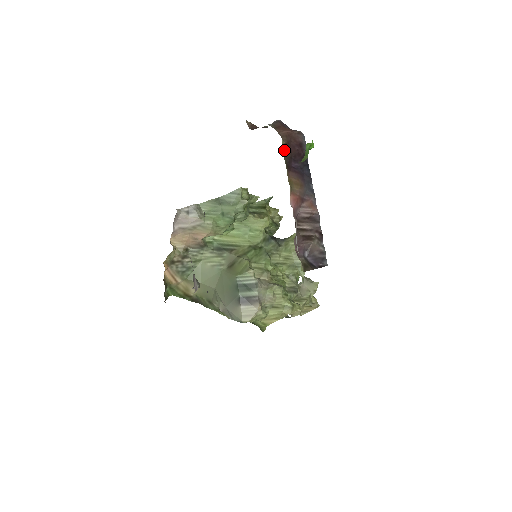
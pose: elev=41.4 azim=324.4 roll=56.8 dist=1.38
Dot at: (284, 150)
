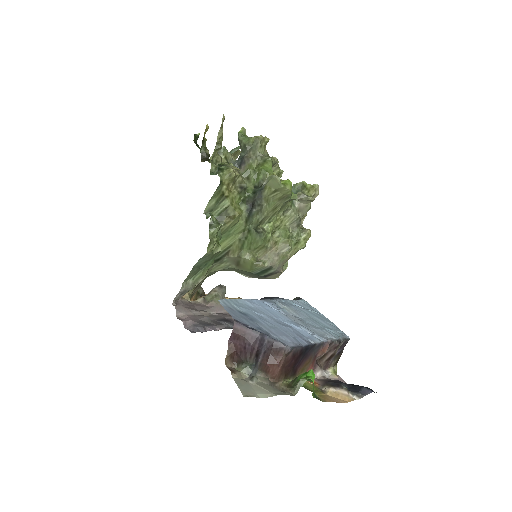
Dot at: (286, 377)
